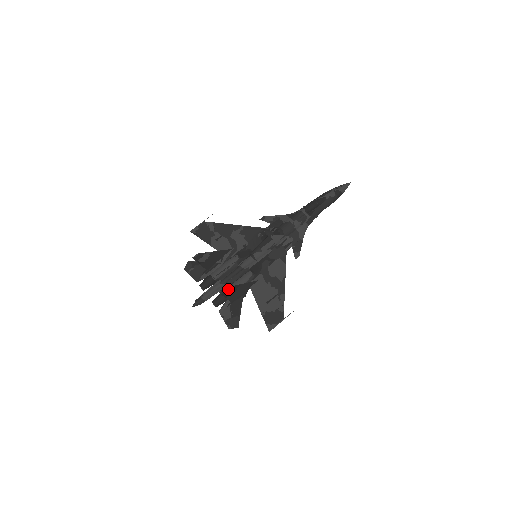
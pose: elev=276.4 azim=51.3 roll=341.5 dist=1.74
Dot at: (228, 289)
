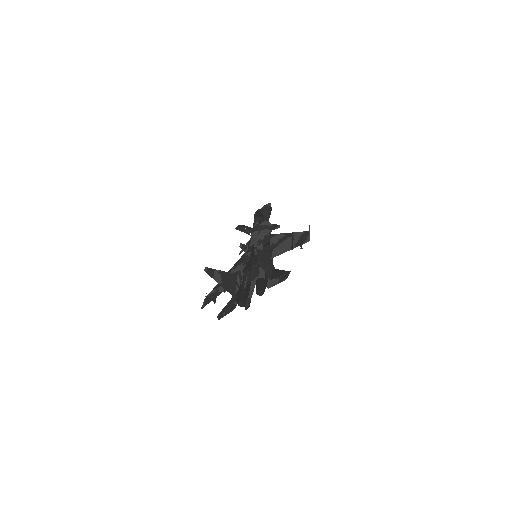
Dot at: (247, 249)
